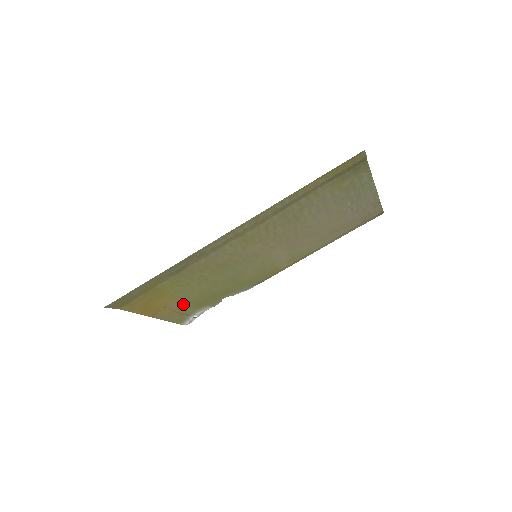
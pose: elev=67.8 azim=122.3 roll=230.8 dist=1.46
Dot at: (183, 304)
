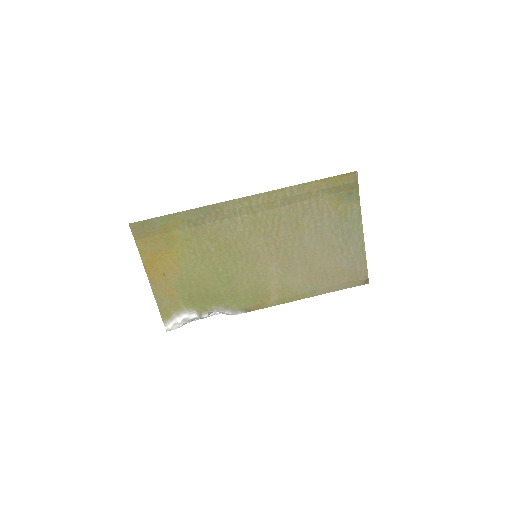
Dot at: (179, 284)
